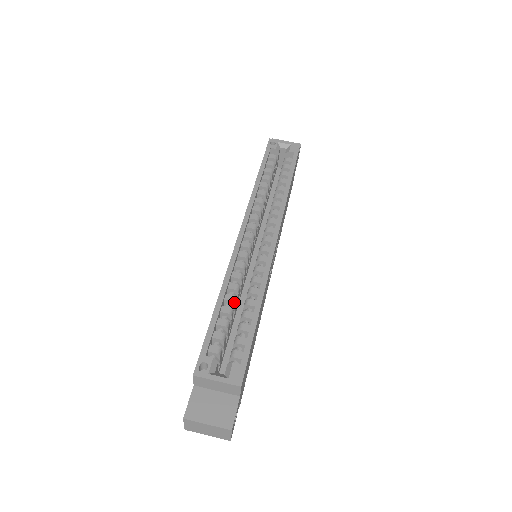
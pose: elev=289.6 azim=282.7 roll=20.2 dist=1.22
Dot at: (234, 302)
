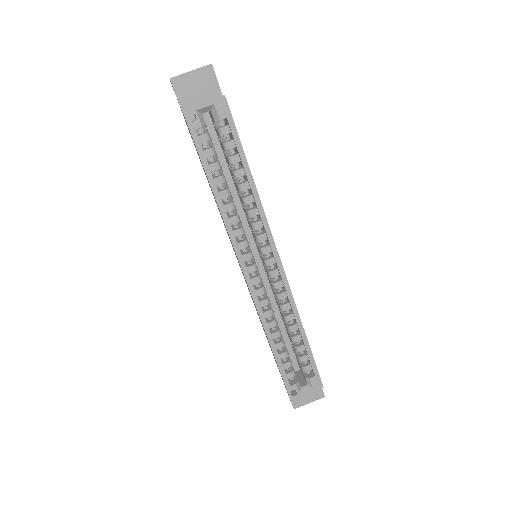
Dot at: occluded
